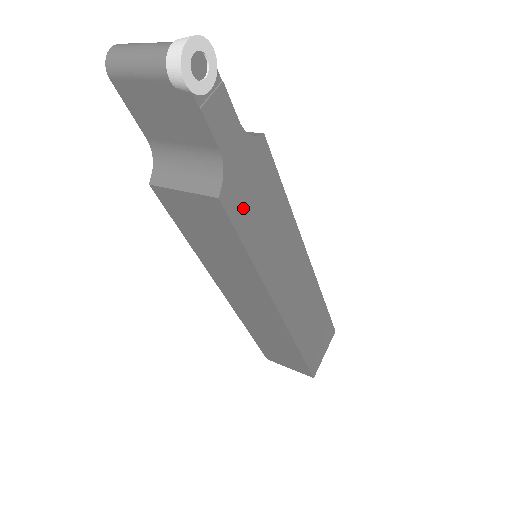
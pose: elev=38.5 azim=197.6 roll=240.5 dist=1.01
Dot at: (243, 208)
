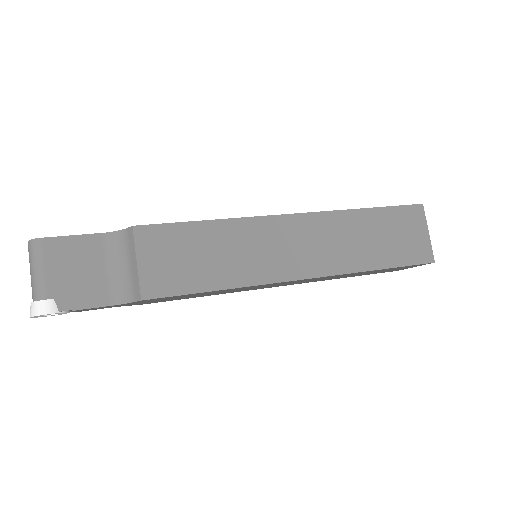
Dot at: (167, 300)
